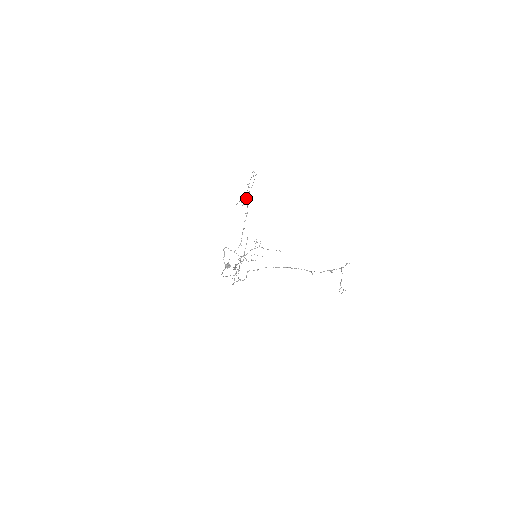
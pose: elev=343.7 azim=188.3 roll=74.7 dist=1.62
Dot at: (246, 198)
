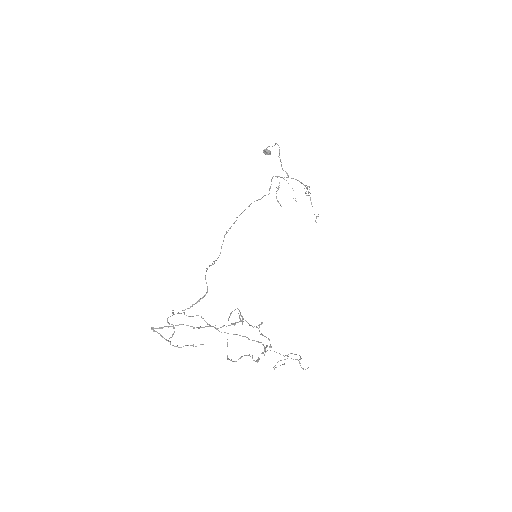
Dot at: (247, 322)
